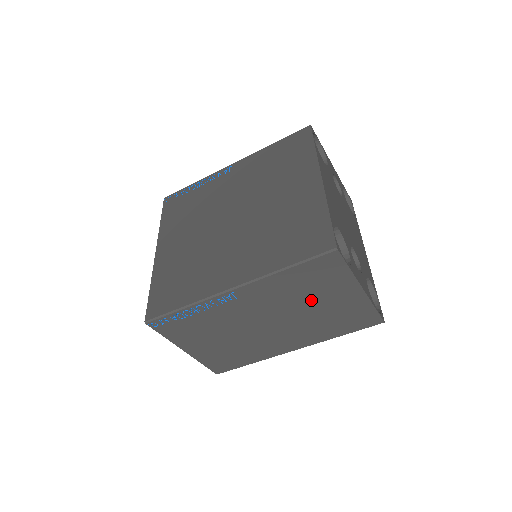
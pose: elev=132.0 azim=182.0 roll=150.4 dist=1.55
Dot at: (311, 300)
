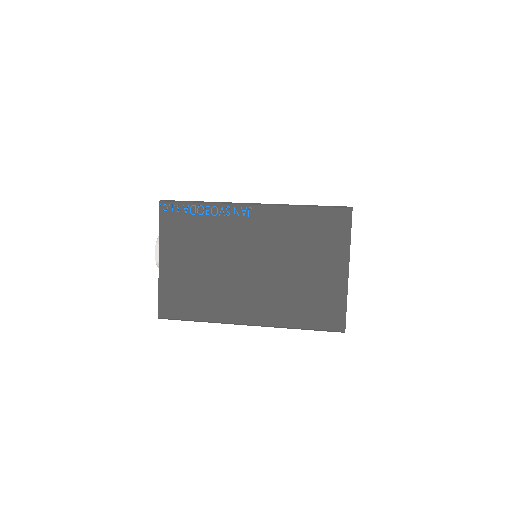
Dot at: (302, 258)
